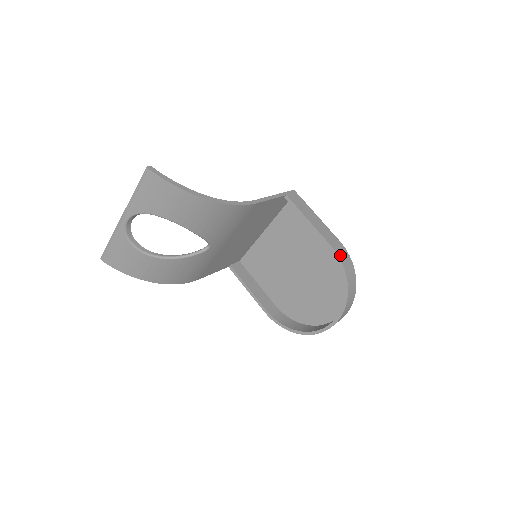
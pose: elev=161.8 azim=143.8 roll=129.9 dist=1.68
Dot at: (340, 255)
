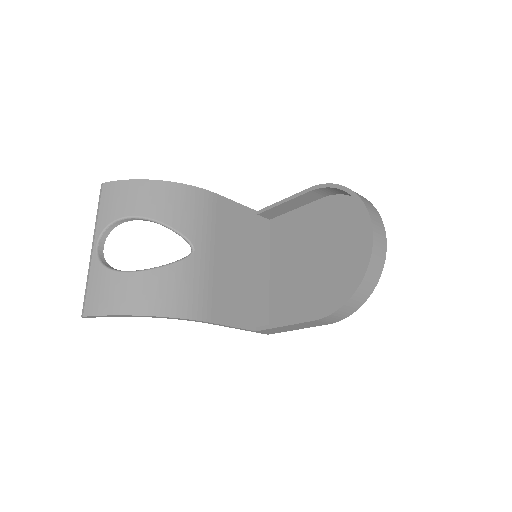
Dot at: occluded
